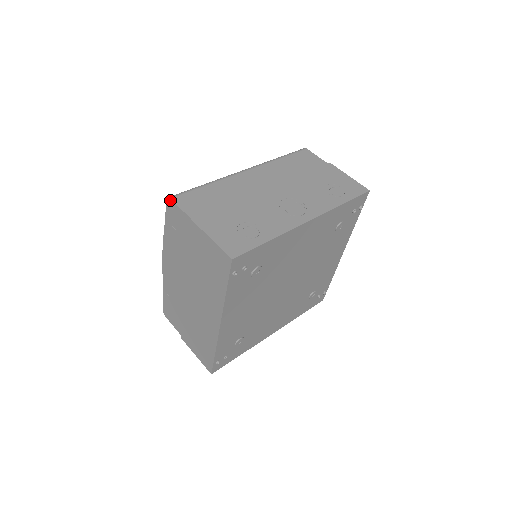
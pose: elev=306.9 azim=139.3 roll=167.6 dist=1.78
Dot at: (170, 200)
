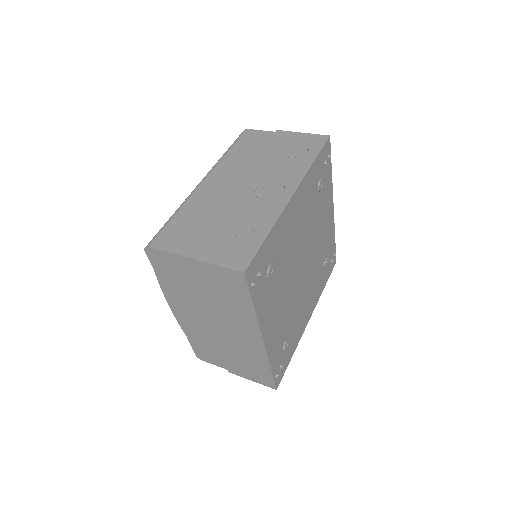
Dot at: (149, 249)
